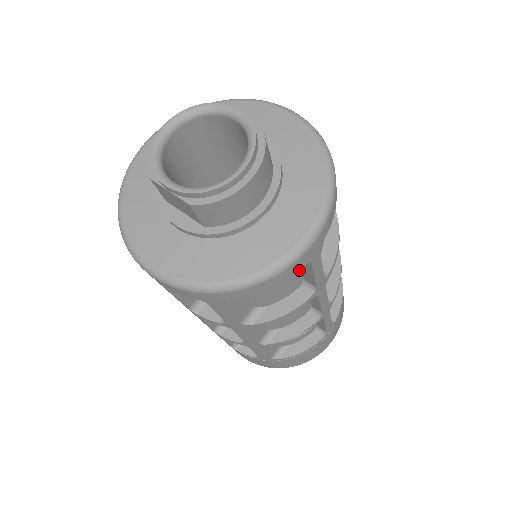
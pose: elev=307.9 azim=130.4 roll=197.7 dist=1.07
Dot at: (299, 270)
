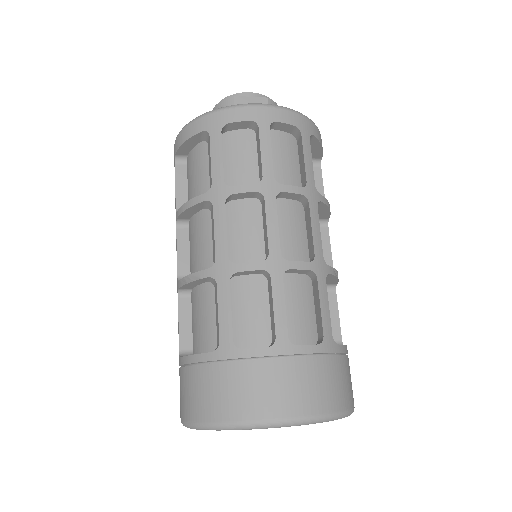
Dot at: occluded
